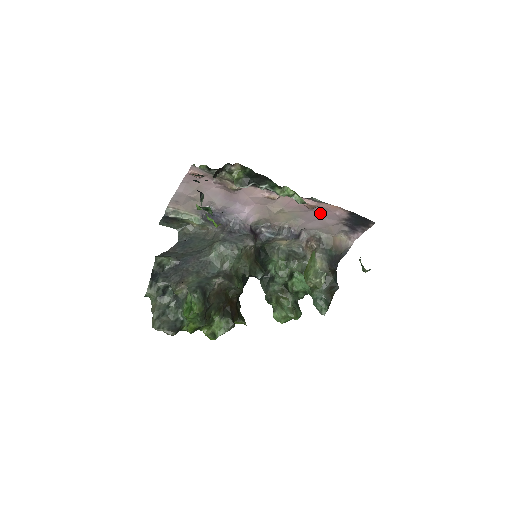
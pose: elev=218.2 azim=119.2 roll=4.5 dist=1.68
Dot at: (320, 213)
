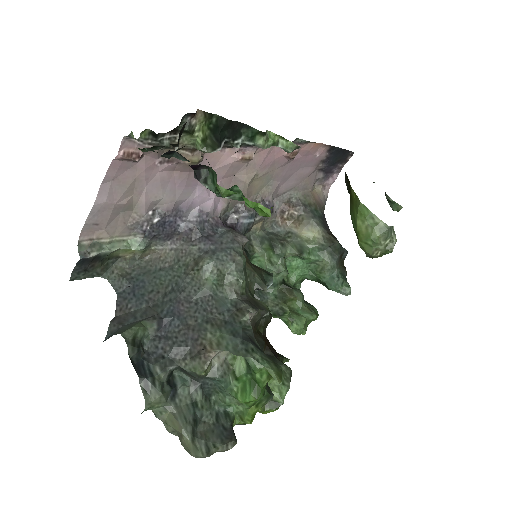
Dot at: (298, 162)
